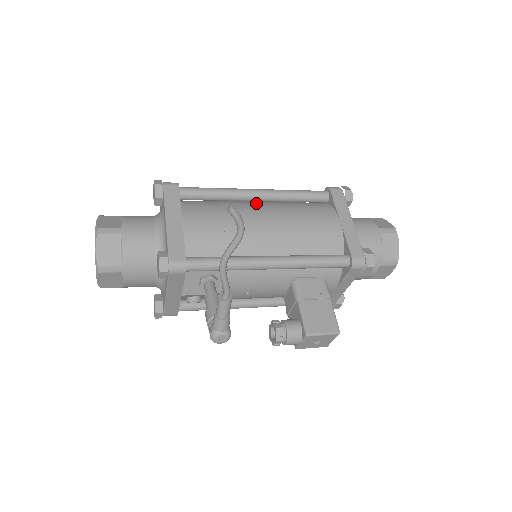
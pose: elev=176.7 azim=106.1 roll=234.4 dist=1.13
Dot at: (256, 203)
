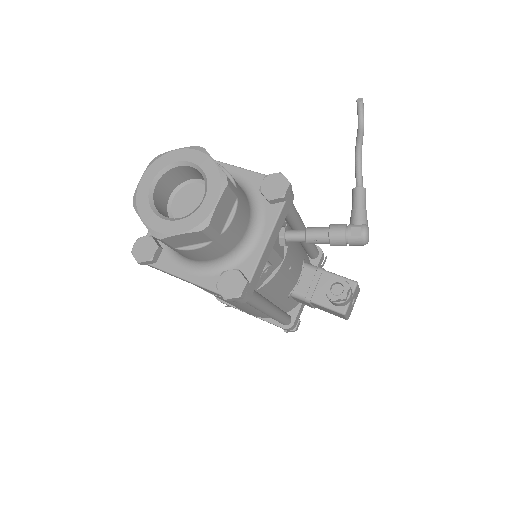
Dot at: occluded
